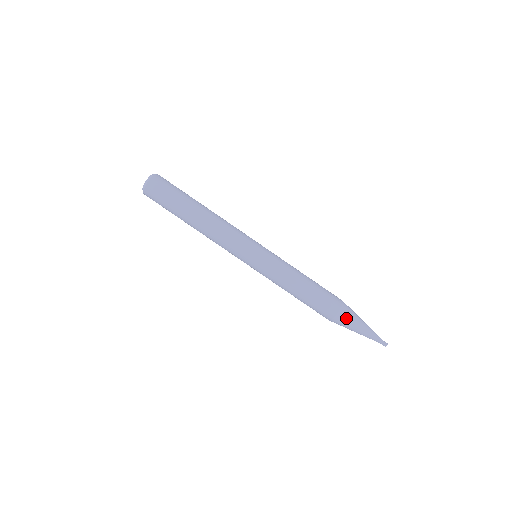
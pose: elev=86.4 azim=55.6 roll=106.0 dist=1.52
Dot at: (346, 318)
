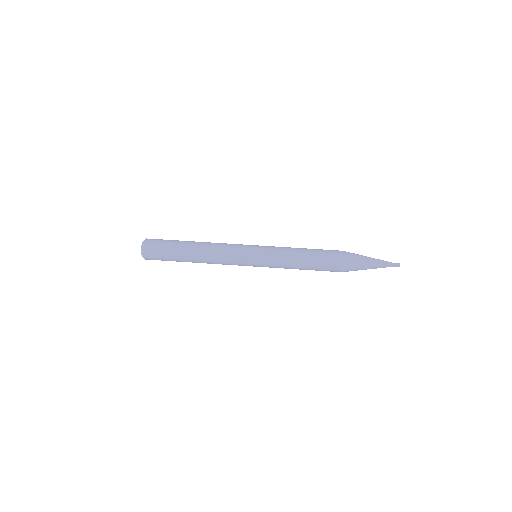
Dot at: (353, 265)
